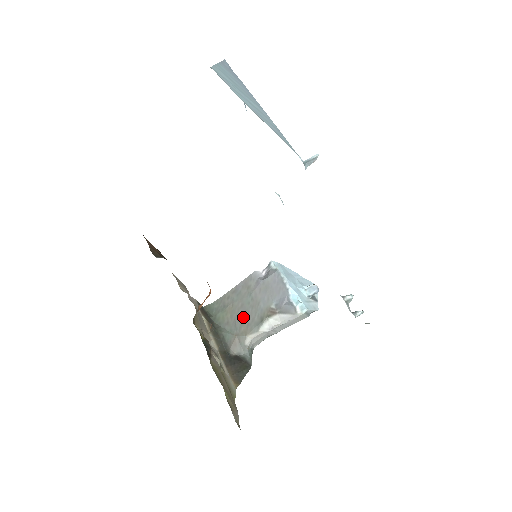
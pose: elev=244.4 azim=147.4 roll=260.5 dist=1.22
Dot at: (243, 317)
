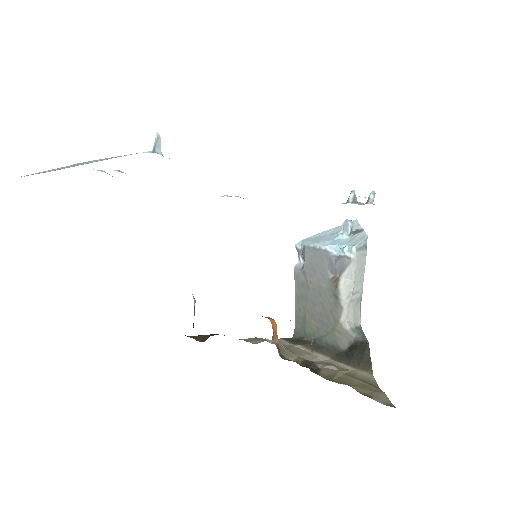
Dot at: (322, 311)
